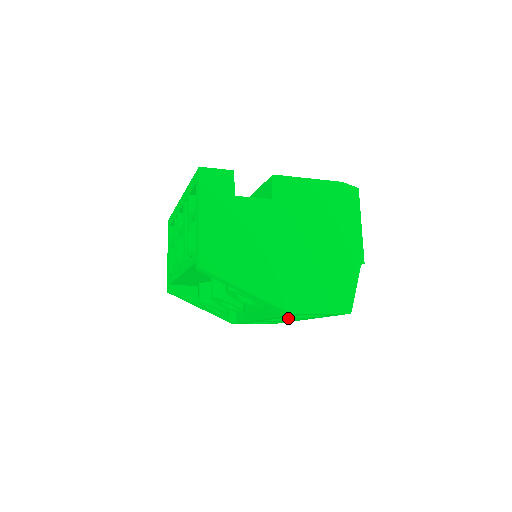
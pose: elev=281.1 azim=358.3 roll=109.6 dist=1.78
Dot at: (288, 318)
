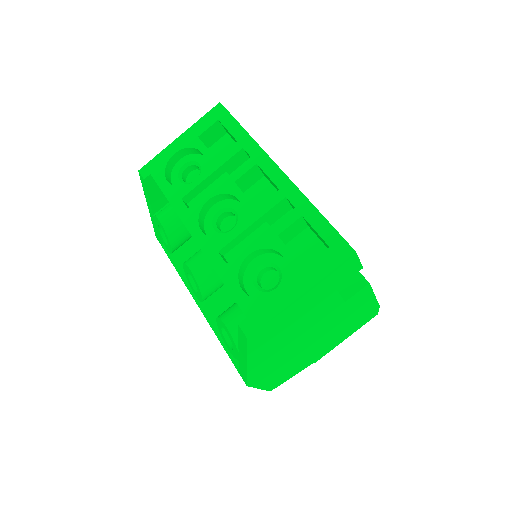
Dot at: occluded
